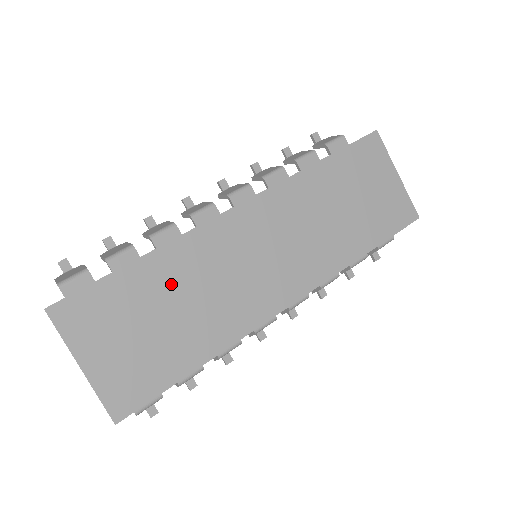
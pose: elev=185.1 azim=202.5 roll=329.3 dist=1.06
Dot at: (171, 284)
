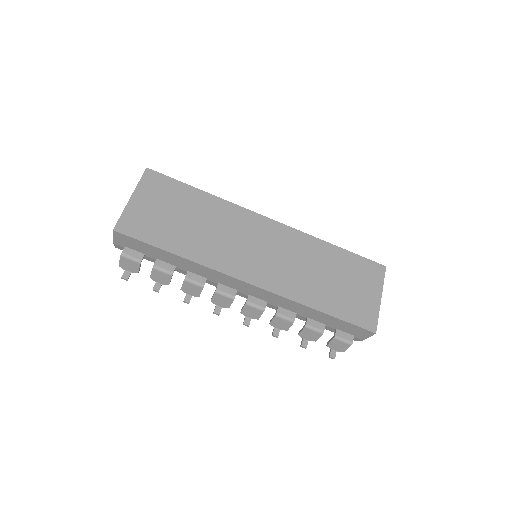
Dot at: (203, 212)
